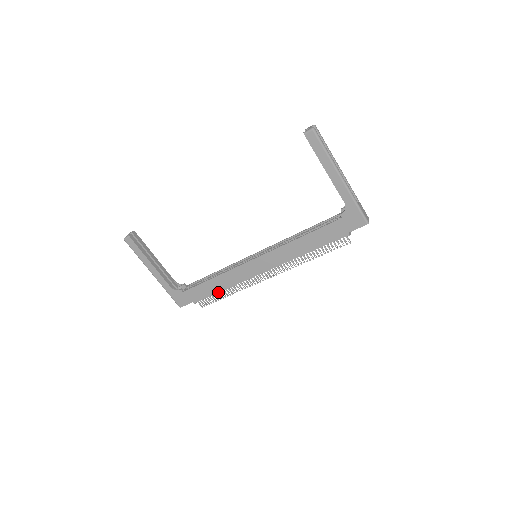
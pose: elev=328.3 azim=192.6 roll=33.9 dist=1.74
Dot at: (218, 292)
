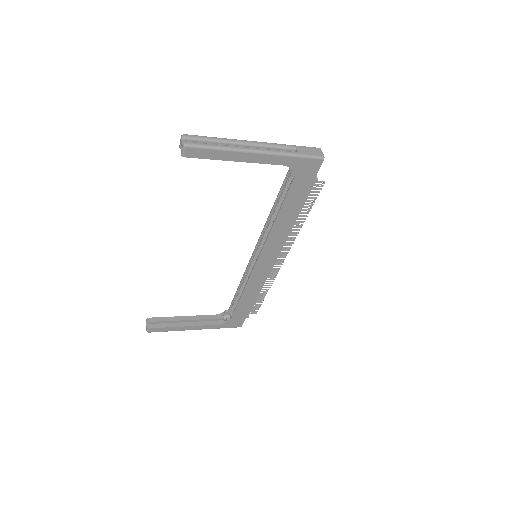
Dot at: (256, 299)
